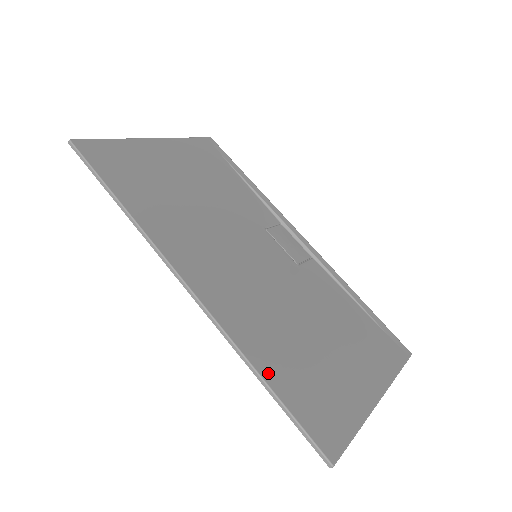
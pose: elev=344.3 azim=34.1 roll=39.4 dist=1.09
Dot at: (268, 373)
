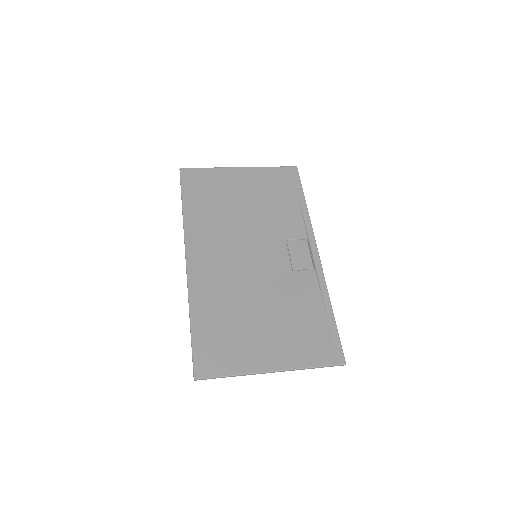
Dot at: (196, 320)
